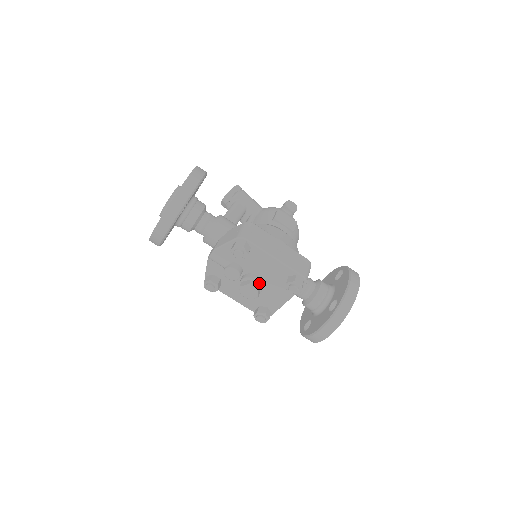
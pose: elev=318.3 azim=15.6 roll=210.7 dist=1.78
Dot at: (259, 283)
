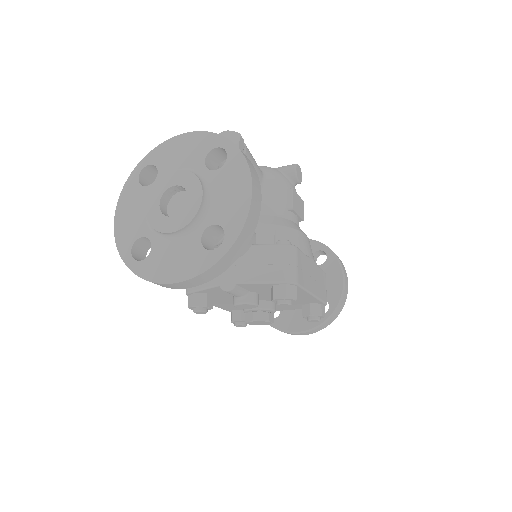
Dot at: occluded
